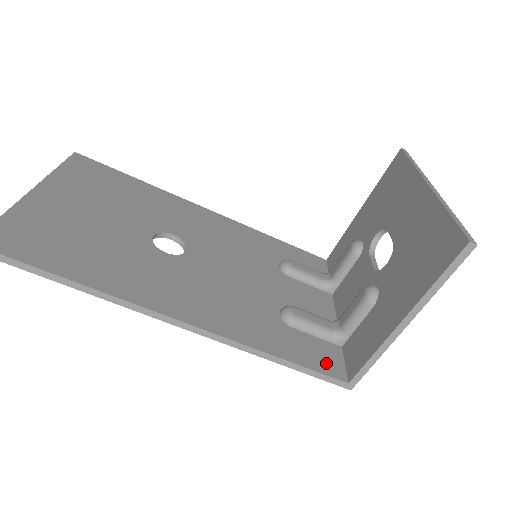
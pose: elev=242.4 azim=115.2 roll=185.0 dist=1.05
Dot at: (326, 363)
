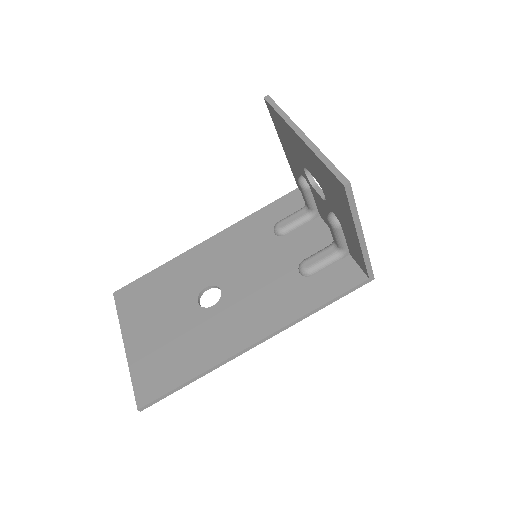
Dot at: (348, 279)
